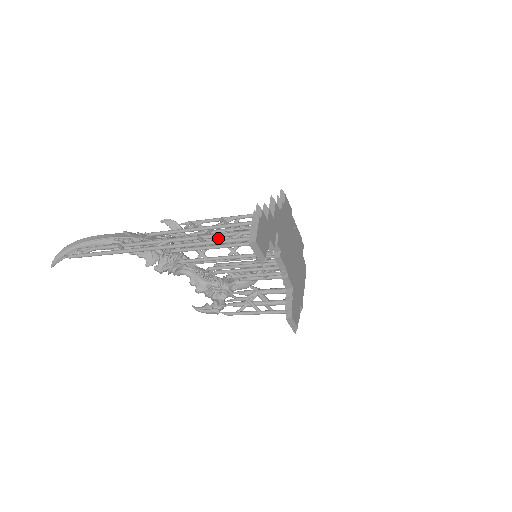
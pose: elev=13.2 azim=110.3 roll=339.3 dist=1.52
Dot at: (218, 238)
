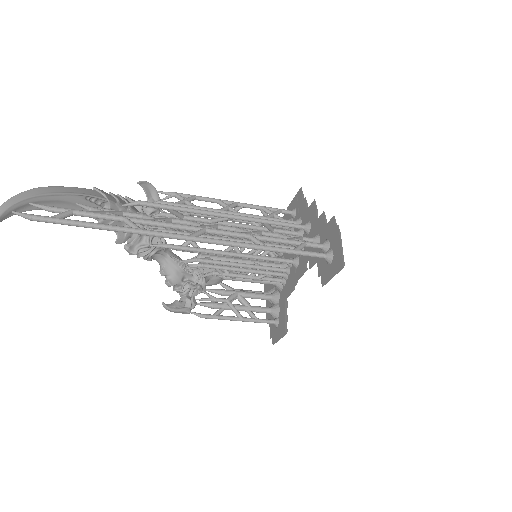
Dot at: occluded
